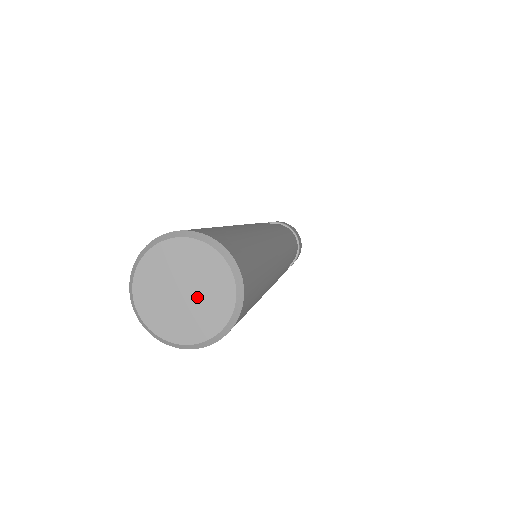
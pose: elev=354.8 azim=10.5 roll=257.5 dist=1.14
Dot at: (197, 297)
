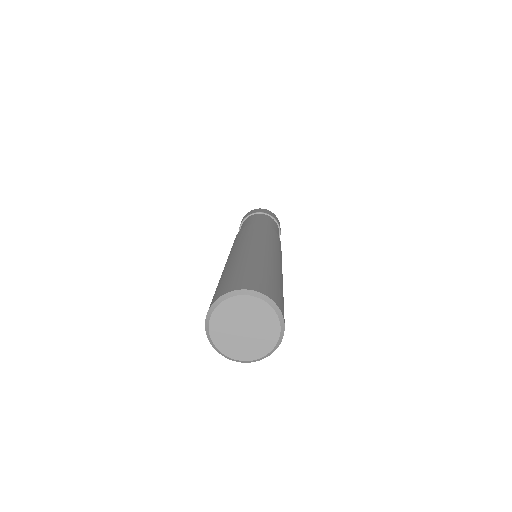
Dot at: (254, 331)
